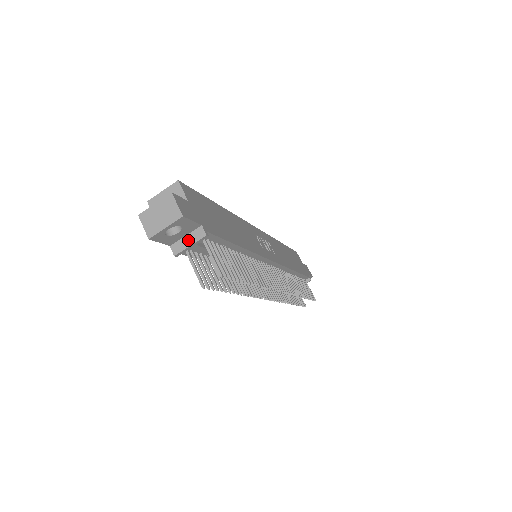
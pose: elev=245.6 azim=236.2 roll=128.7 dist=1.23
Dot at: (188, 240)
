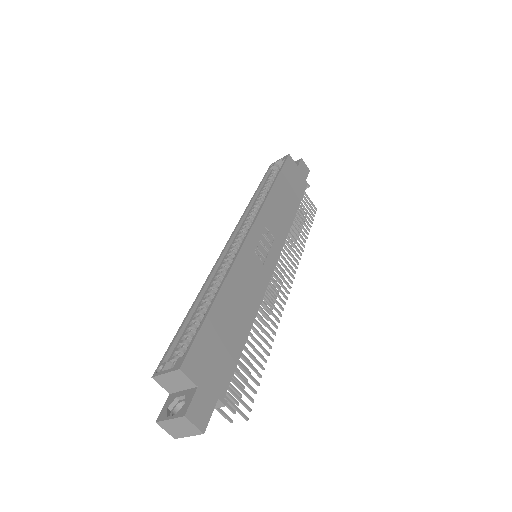
Dot at: occluded
